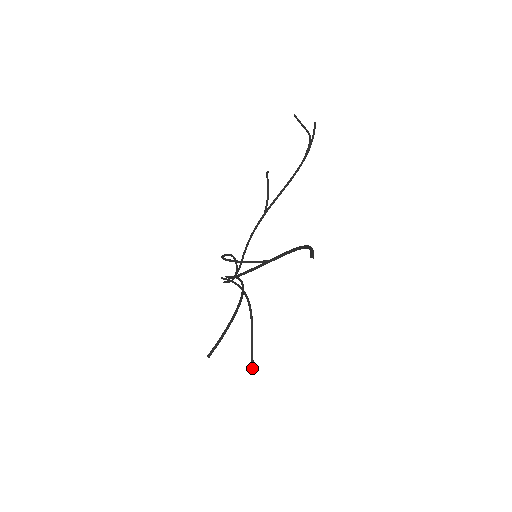
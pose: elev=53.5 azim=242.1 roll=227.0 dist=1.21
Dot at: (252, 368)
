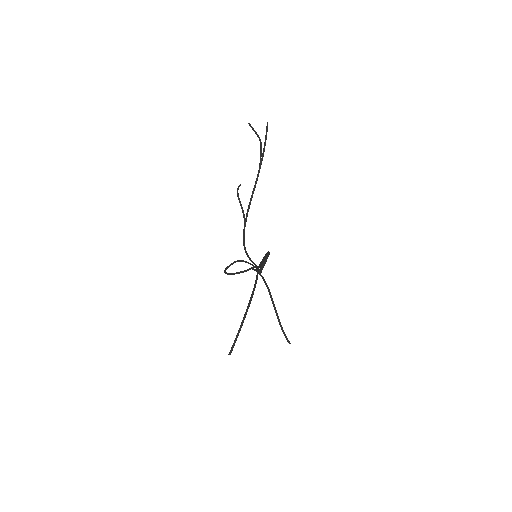
Dot at: (287, 341)
